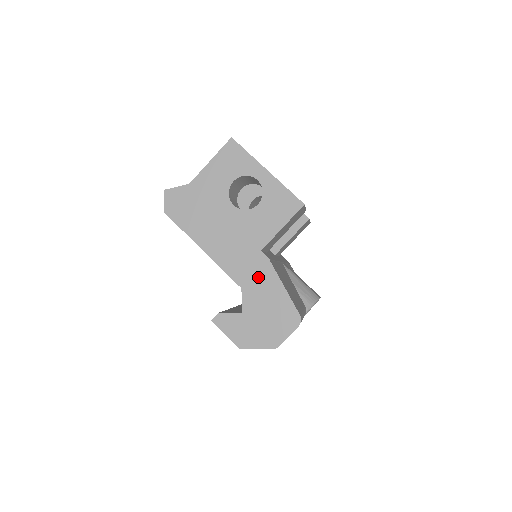
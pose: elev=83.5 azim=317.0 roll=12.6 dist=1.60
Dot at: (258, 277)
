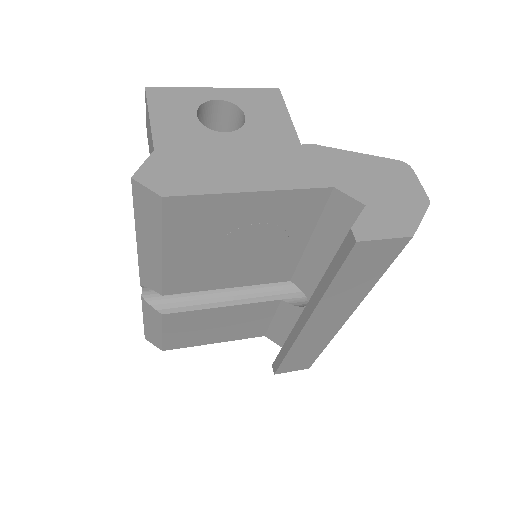
Dot at: (331, 165)
